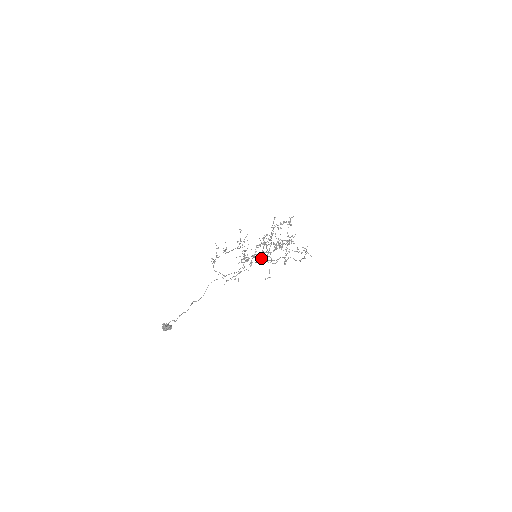
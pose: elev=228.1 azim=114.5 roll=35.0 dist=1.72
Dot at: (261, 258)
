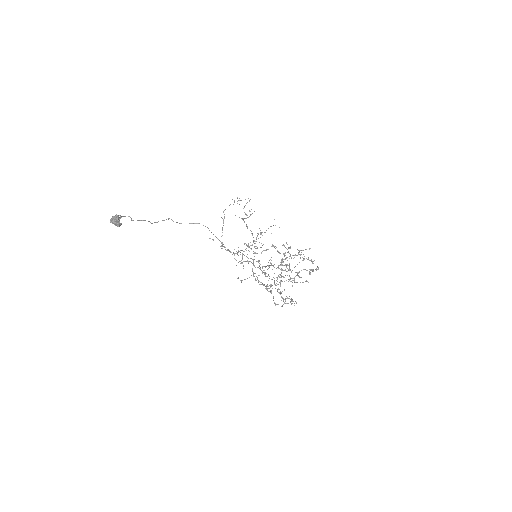
Dot at: occluded
